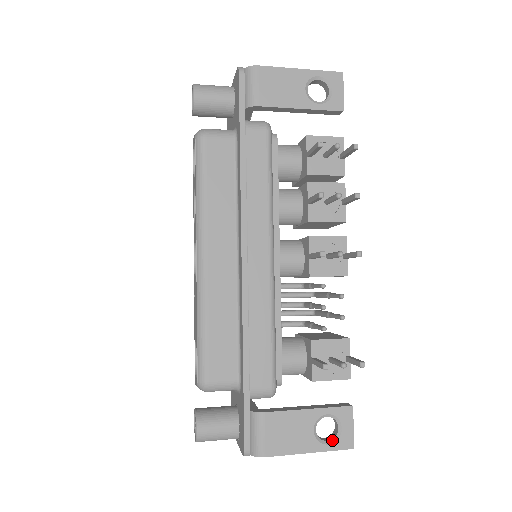
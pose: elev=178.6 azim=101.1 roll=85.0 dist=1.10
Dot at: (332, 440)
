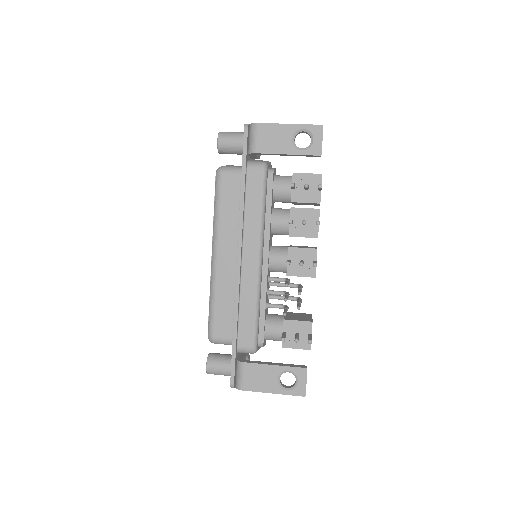
Dot at: (290, 388)
